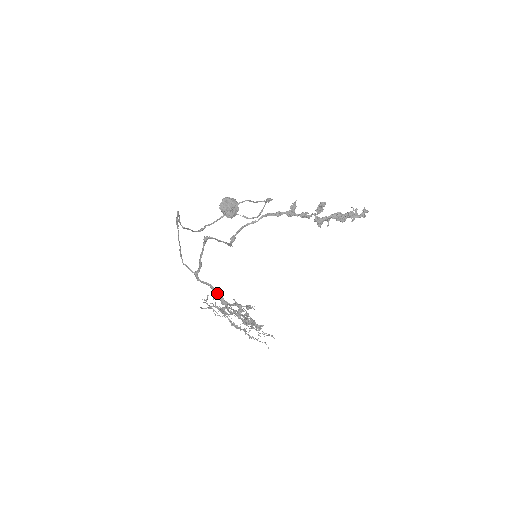
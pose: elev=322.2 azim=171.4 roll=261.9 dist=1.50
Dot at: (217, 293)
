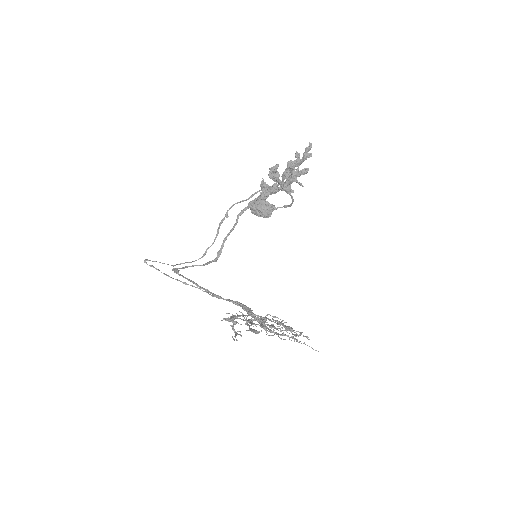
Dot at: (241, 306)
